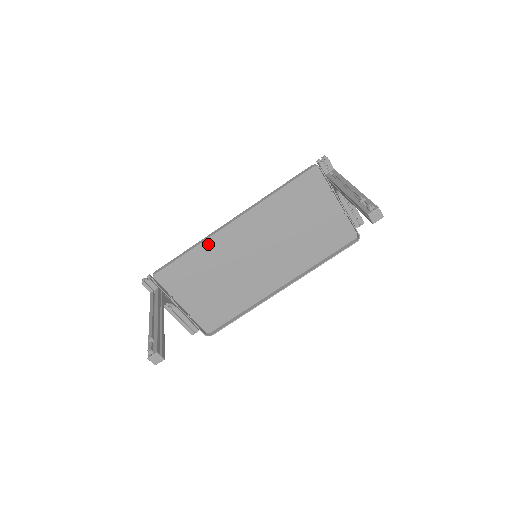
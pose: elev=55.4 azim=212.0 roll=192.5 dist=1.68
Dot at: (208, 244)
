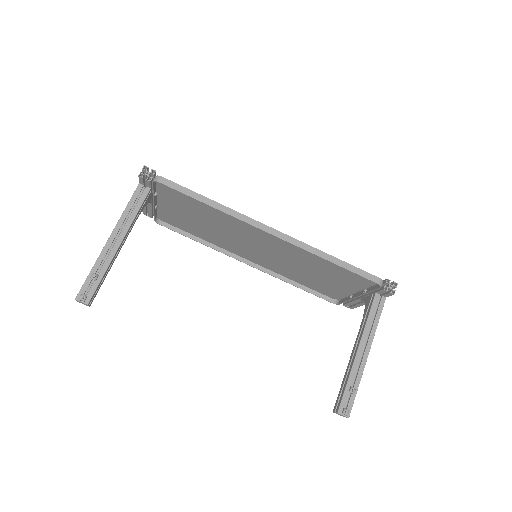
Dot at: occluded
